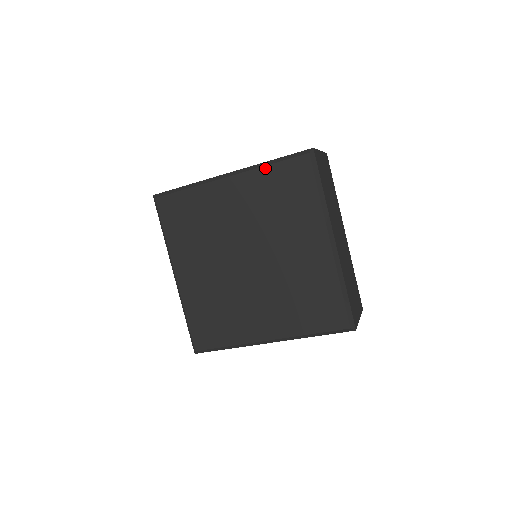
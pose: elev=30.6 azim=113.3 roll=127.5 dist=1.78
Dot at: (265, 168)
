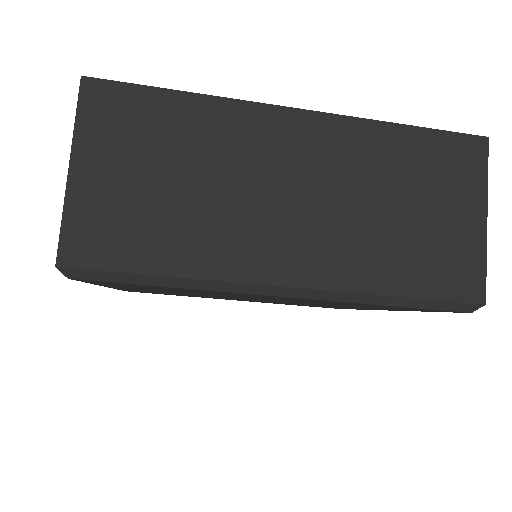
Dot at: (96, 284)
